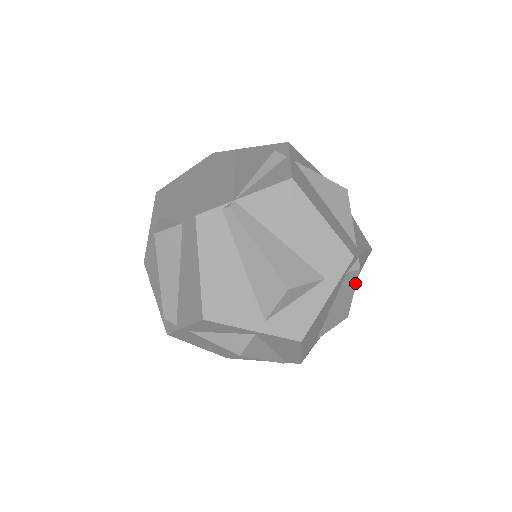
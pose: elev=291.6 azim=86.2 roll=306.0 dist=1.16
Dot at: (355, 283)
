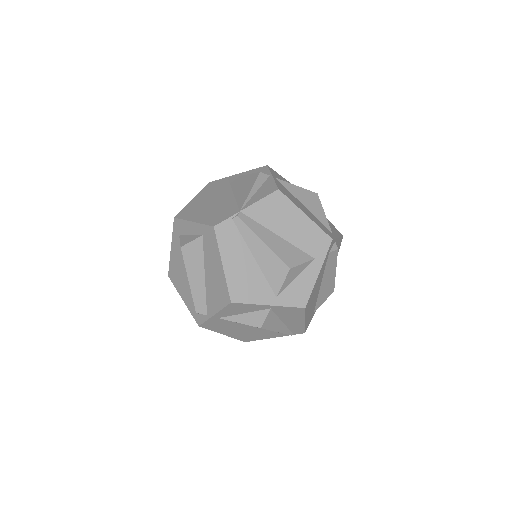
Dot at: (336, 261)
